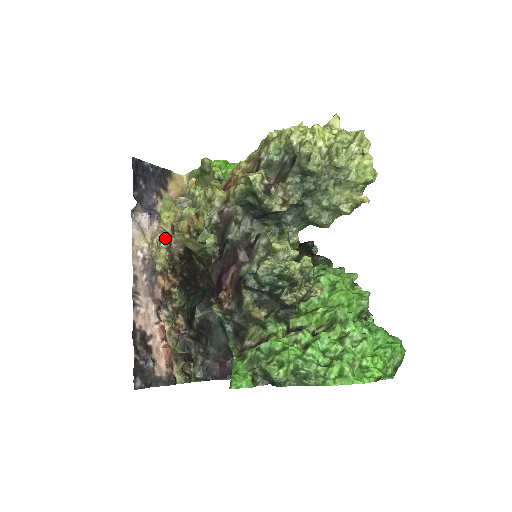
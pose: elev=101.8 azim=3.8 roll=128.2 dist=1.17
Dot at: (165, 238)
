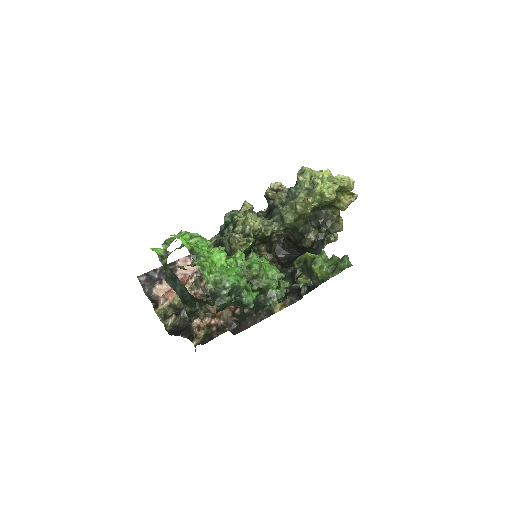
Dot at: occluded
